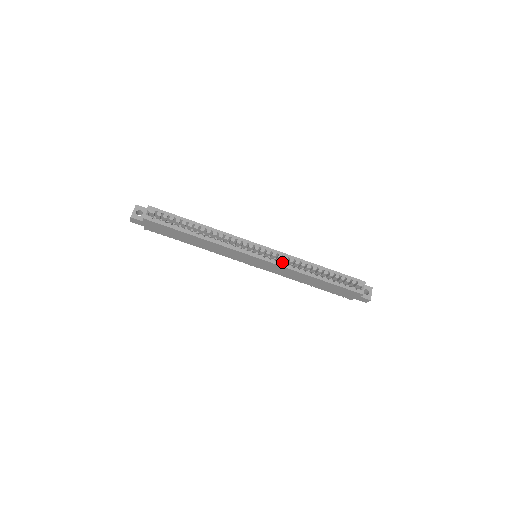
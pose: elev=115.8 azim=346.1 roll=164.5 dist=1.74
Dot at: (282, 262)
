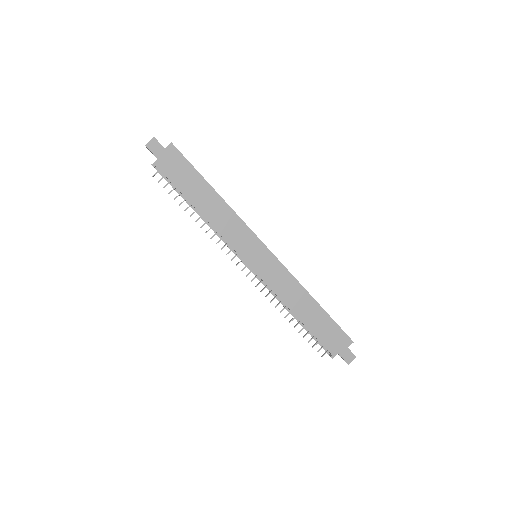
Dot at: occluded
